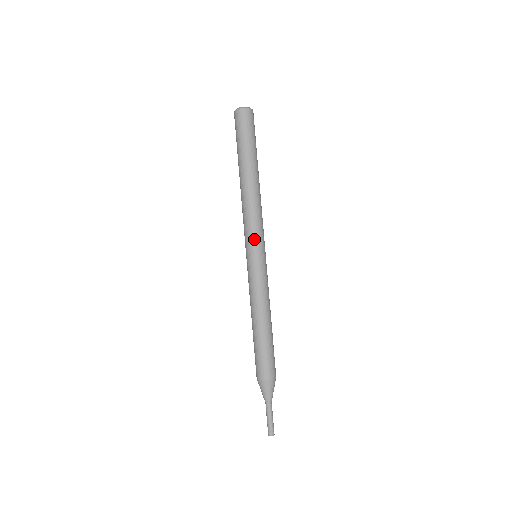
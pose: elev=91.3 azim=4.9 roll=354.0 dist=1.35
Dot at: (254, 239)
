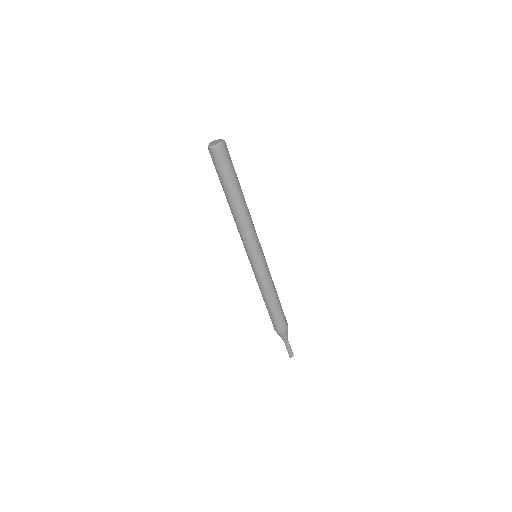
Dot at: (258, 246)
